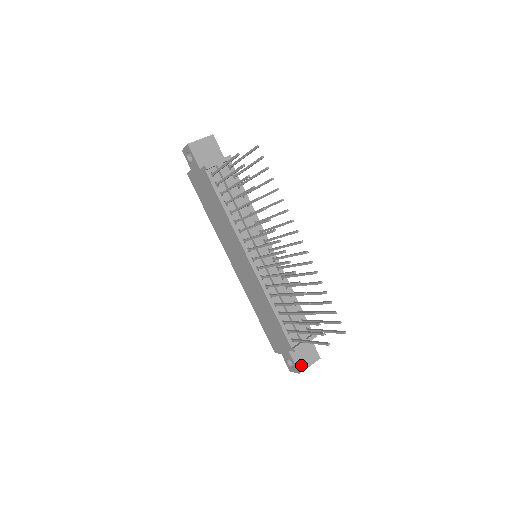
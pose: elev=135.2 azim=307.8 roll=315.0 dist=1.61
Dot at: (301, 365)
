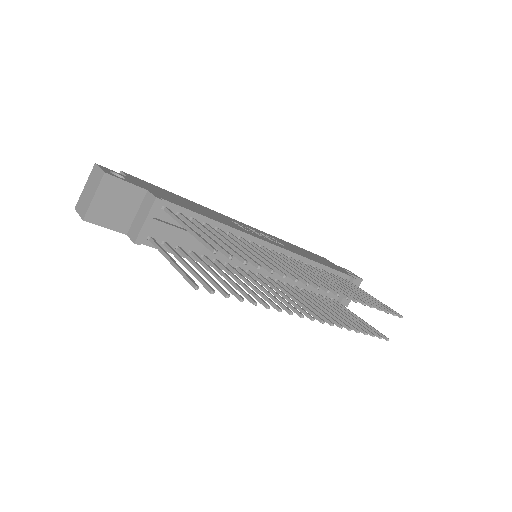
Dot at: (346, 300)
